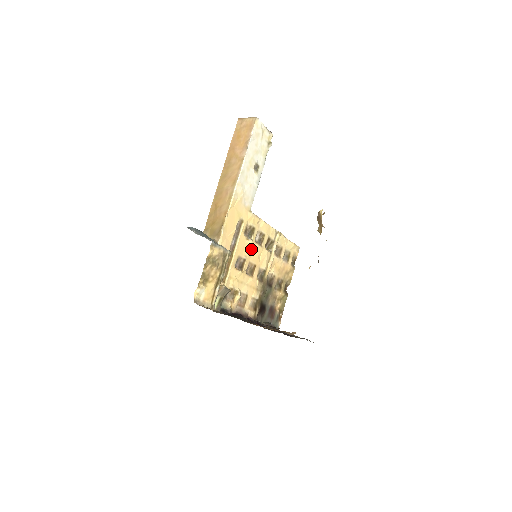
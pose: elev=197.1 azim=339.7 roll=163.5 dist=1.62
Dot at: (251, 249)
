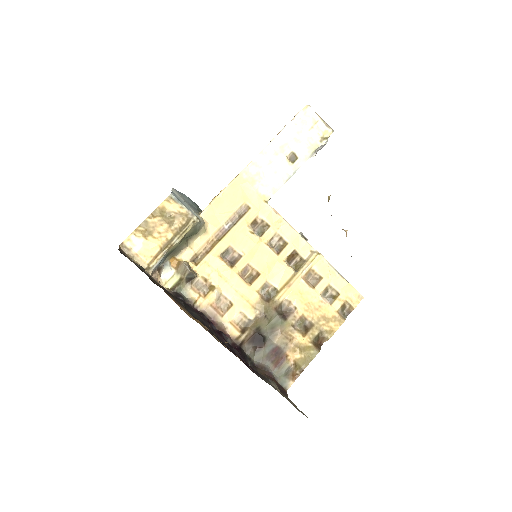
Dot at: (256, 248)
